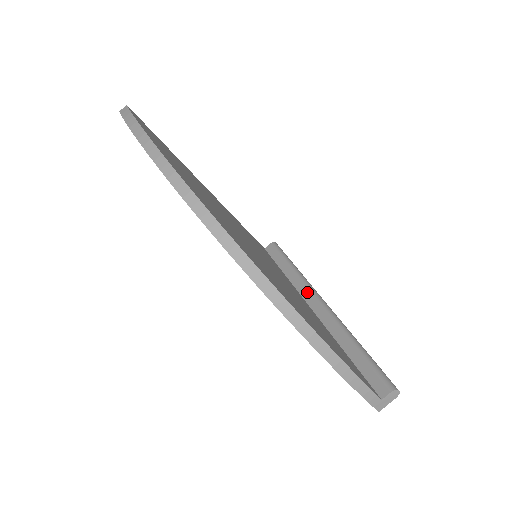
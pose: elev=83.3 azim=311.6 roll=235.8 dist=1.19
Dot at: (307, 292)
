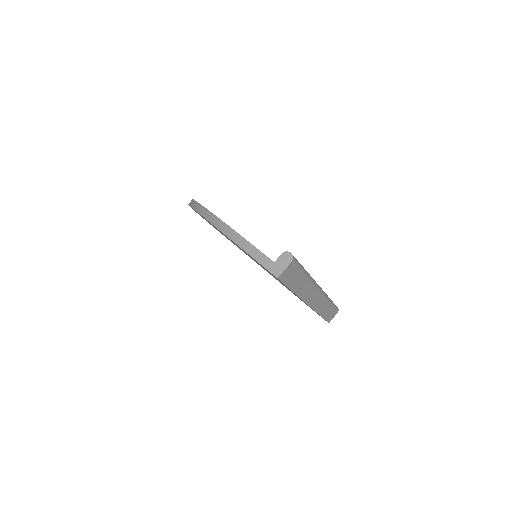
Dot at: occluded
